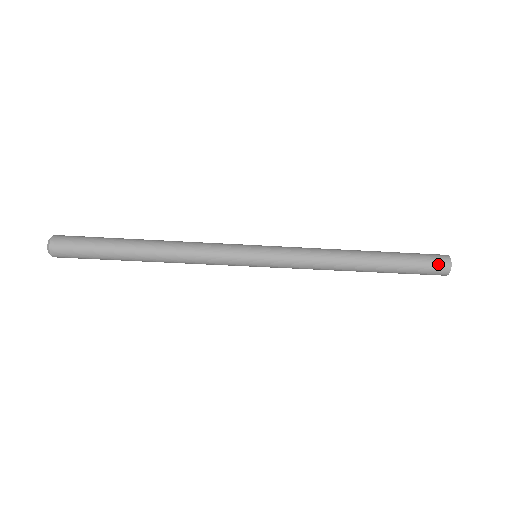
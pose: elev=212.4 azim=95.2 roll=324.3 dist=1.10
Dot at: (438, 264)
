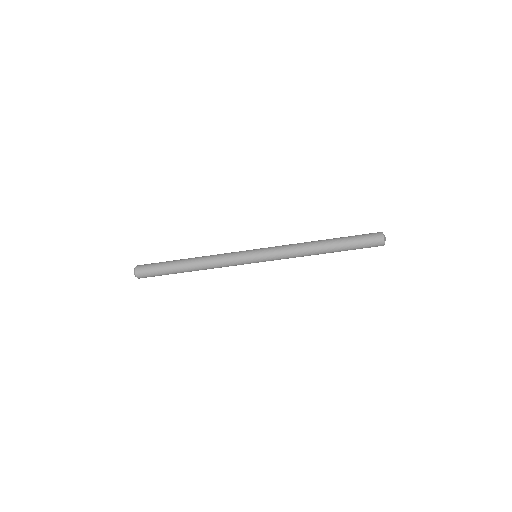
Dot at: (375, 243)
